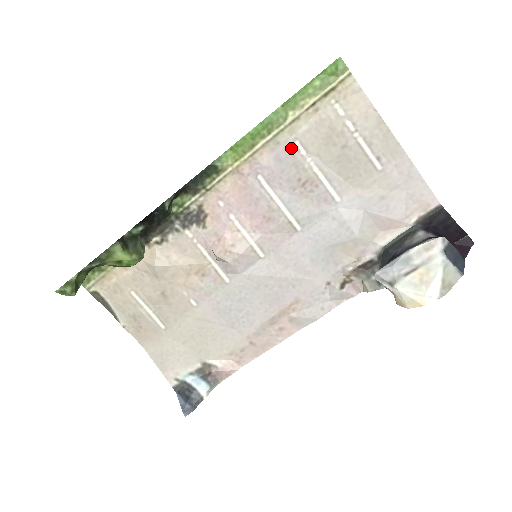
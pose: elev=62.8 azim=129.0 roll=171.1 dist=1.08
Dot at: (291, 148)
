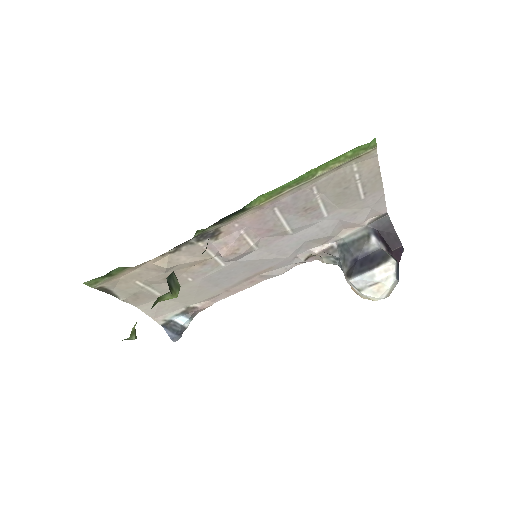
Dot at: (308, 191)
